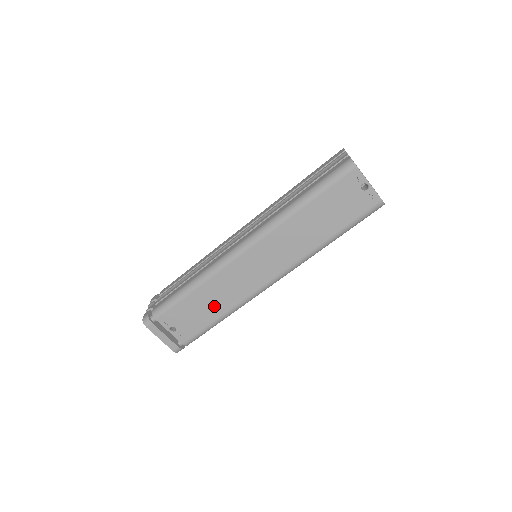
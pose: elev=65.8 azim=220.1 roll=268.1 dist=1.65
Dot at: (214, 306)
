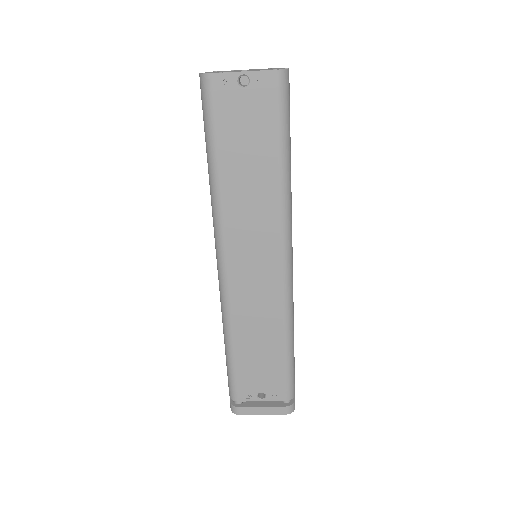
Dot at: (266, 342)
